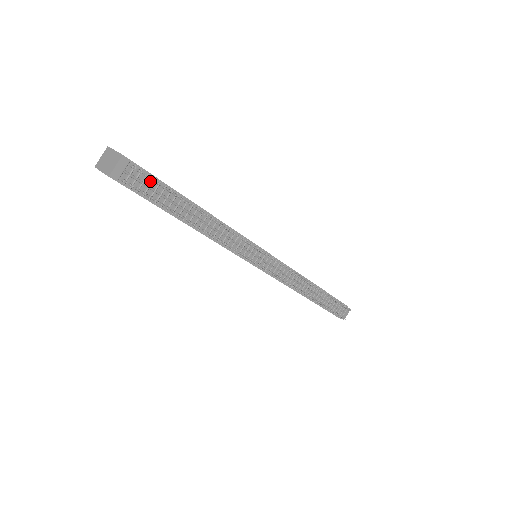
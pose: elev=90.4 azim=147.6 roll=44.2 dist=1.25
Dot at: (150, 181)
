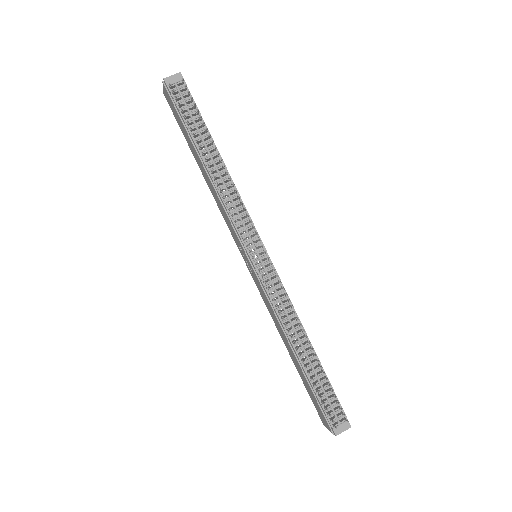
Dot at: (191, 104)
